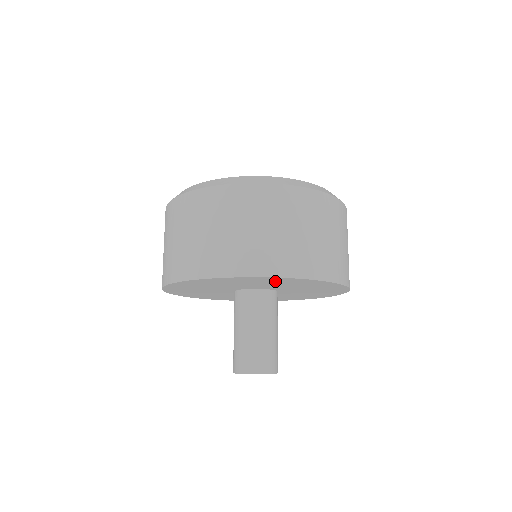
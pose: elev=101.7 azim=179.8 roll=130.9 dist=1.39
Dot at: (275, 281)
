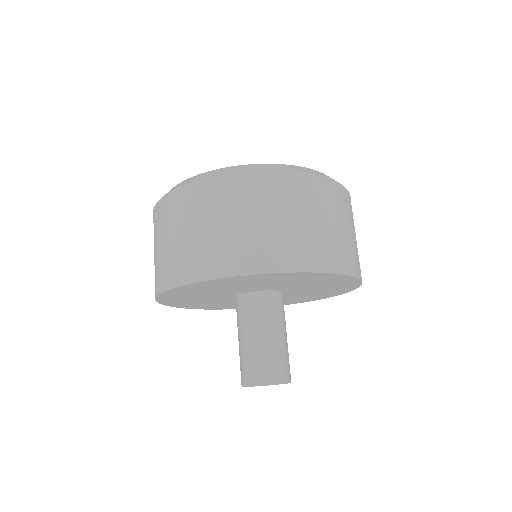
Dot at: (198, 289)
